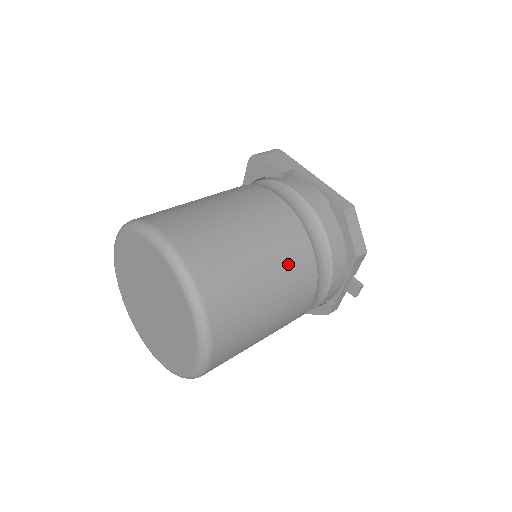
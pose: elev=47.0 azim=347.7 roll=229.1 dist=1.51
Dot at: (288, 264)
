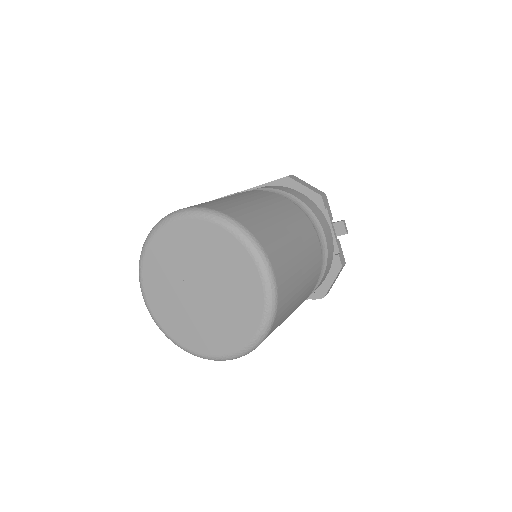
Dot at: (277, 205)
